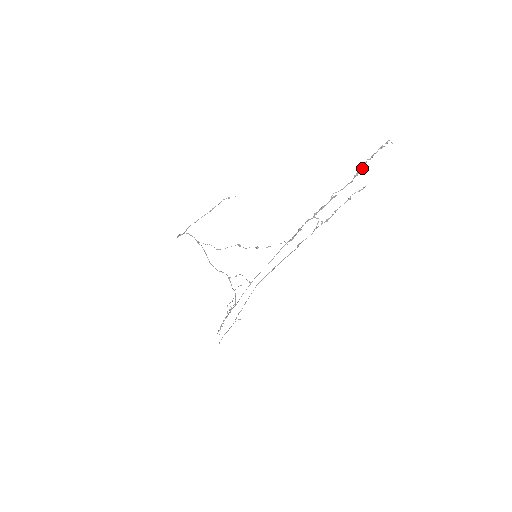
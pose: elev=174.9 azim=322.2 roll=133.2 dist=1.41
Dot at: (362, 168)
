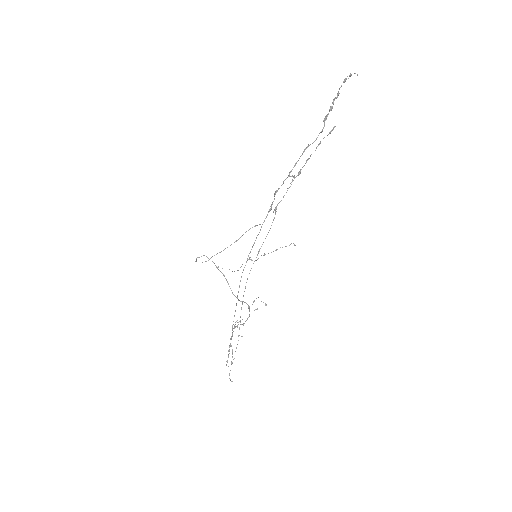
Dot at: (330, 109)
